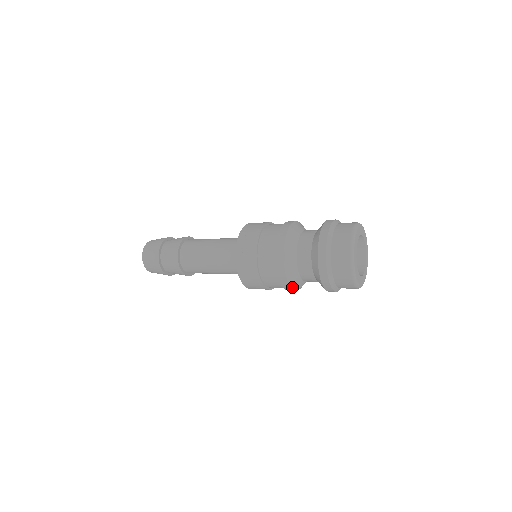
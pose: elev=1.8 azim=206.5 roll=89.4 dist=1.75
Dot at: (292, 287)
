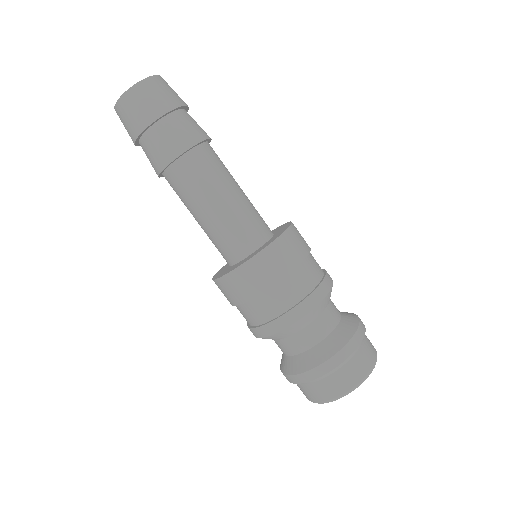
Dot at: (281, 331)
